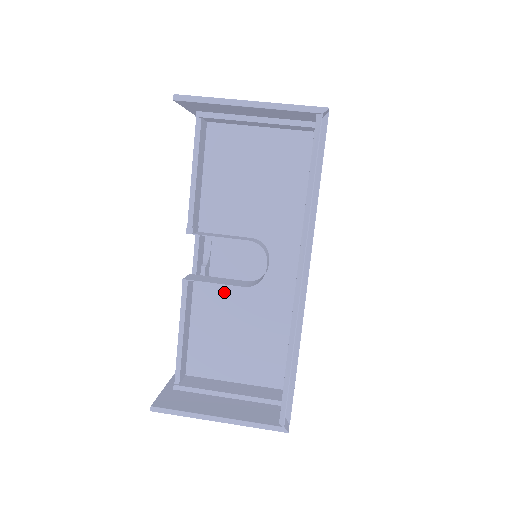
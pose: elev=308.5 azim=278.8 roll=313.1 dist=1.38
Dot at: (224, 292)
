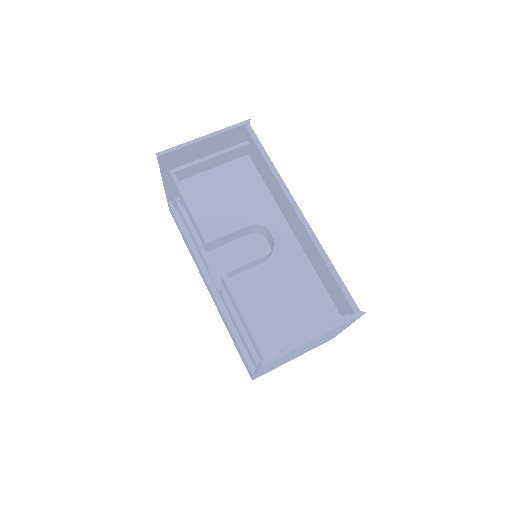
Dot at: (253, 278)
